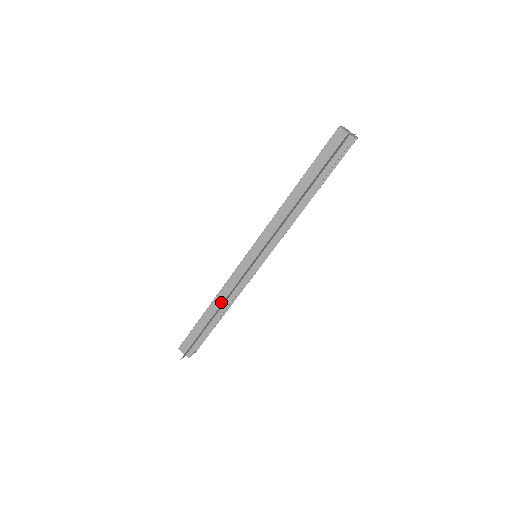
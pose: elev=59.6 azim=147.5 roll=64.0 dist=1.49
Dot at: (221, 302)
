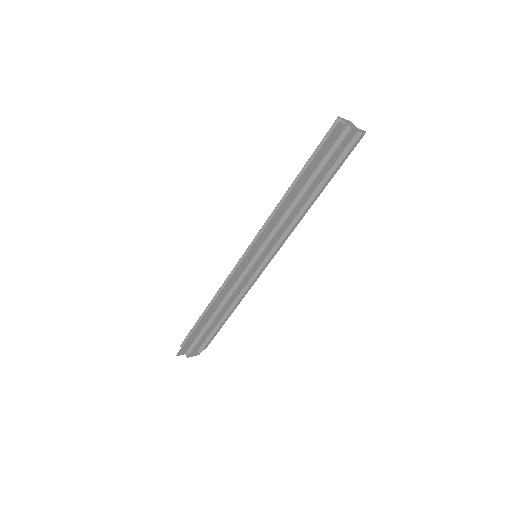
Dot at: occluded
